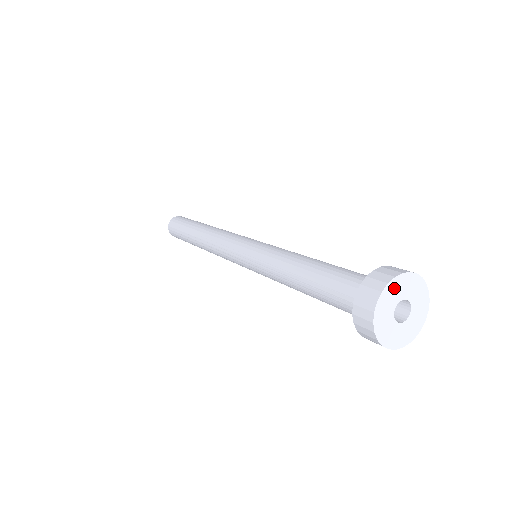
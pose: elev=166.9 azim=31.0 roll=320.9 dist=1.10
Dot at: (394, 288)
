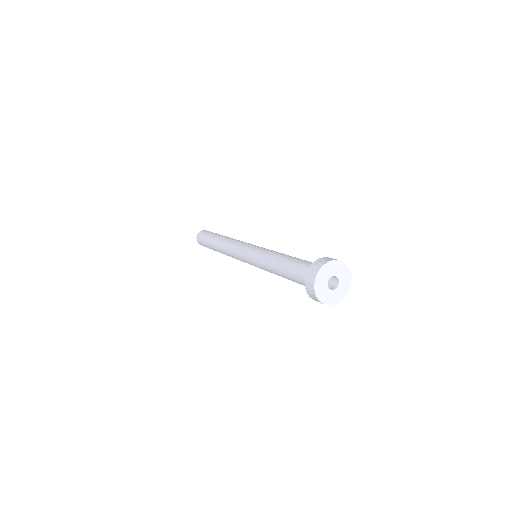
Dot at: (339, 266)
